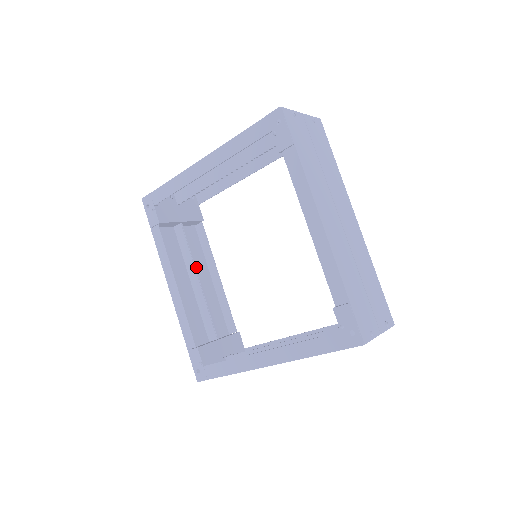
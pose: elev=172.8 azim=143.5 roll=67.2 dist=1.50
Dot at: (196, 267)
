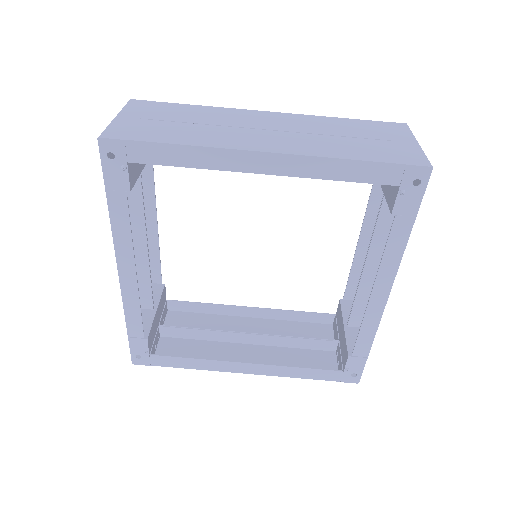
Dot at: occluded
